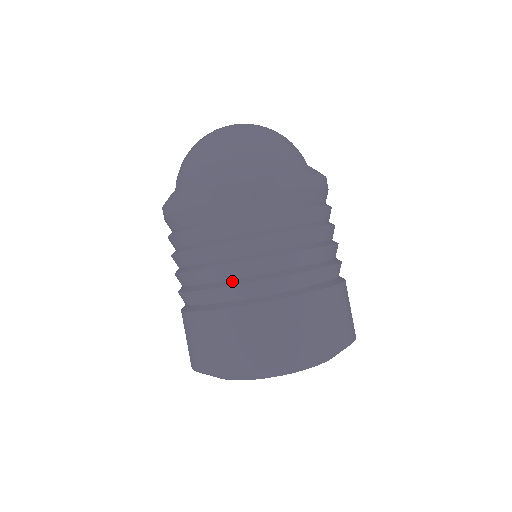
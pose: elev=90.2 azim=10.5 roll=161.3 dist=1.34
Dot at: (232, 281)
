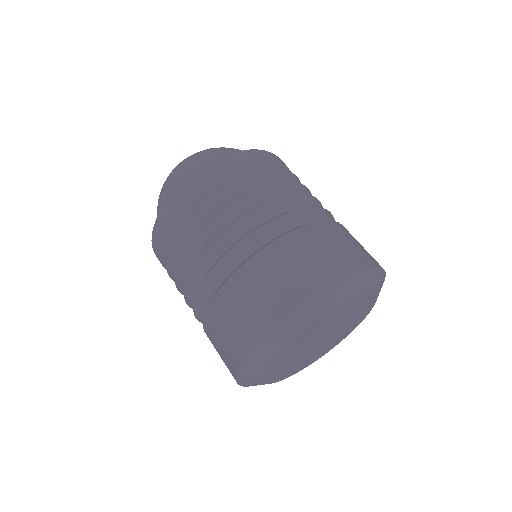
Dot at: (227, 250)
